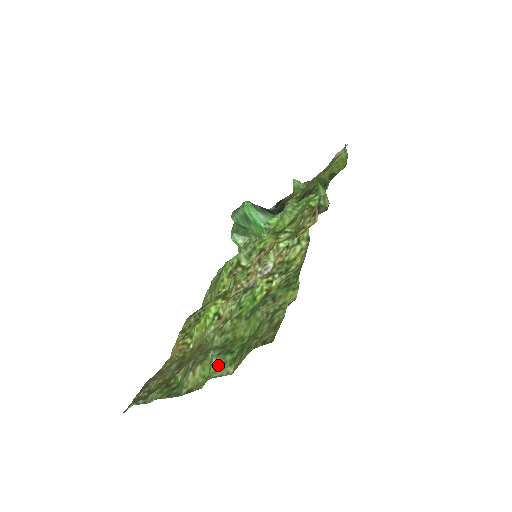
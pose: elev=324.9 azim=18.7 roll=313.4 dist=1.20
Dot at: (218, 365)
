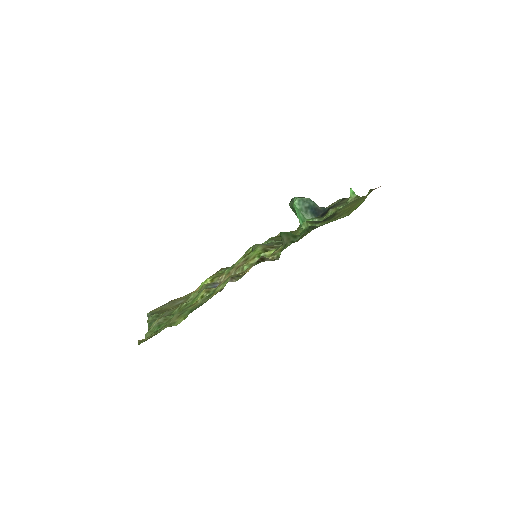
Dot at: (152, 329)
